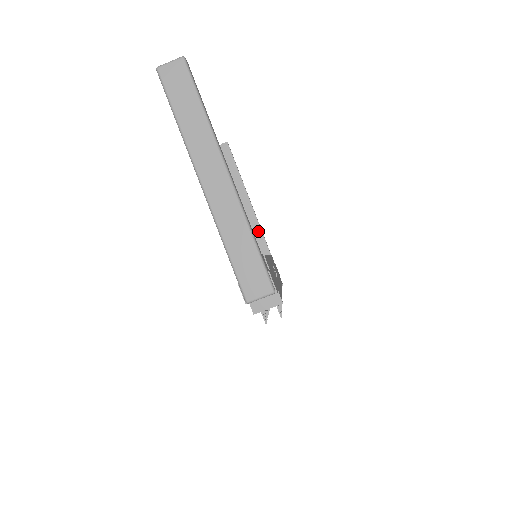
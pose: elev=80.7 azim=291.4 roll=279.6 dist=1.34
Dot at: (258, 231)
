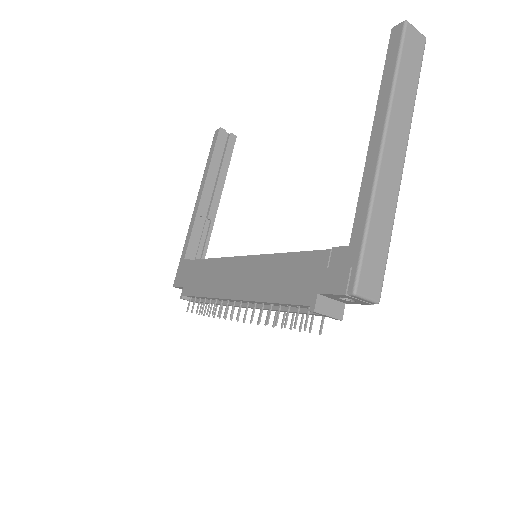
Dot at: (206, 235)
